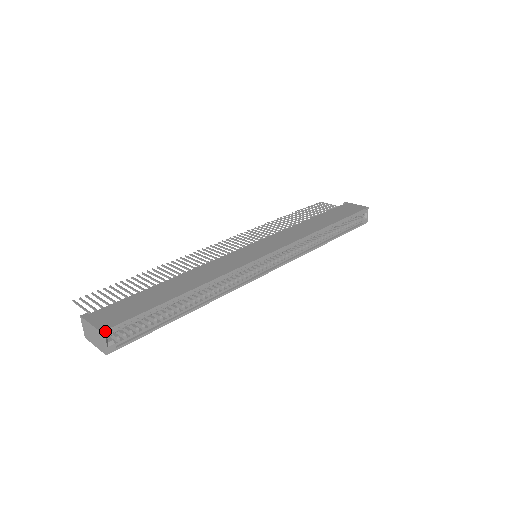
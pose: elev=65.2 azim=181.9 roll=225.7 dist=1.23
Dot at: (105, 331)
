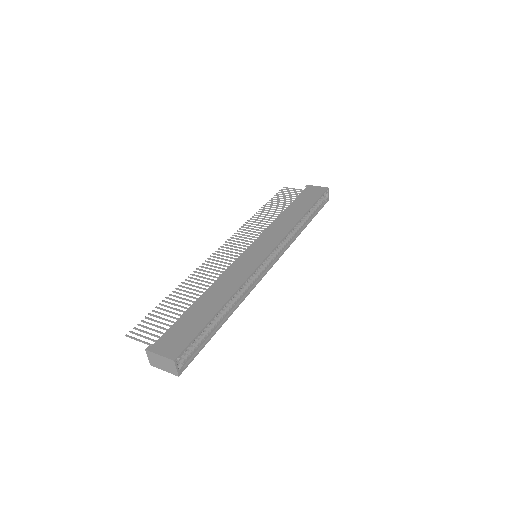
Dot at: (176, 359)
